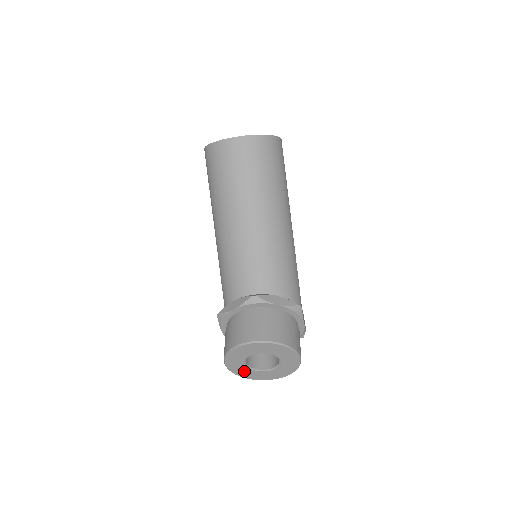
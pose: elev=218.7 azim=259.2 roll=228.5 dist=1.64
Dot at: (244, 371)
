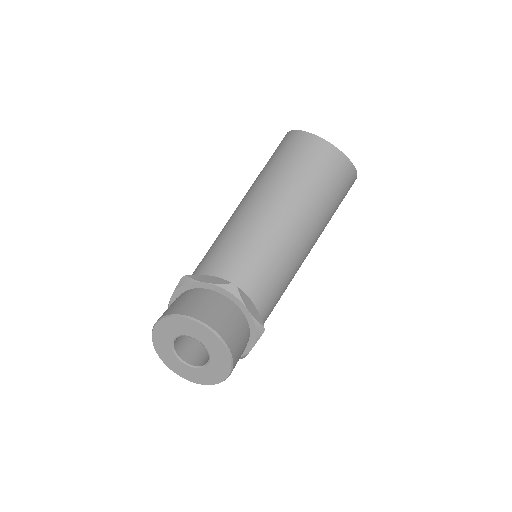
Dot at: (164, 347)
